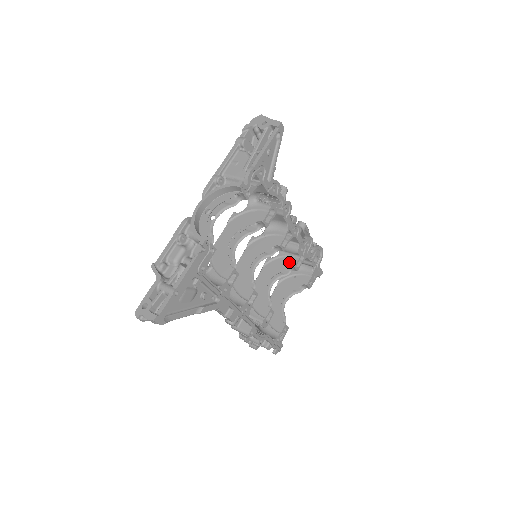
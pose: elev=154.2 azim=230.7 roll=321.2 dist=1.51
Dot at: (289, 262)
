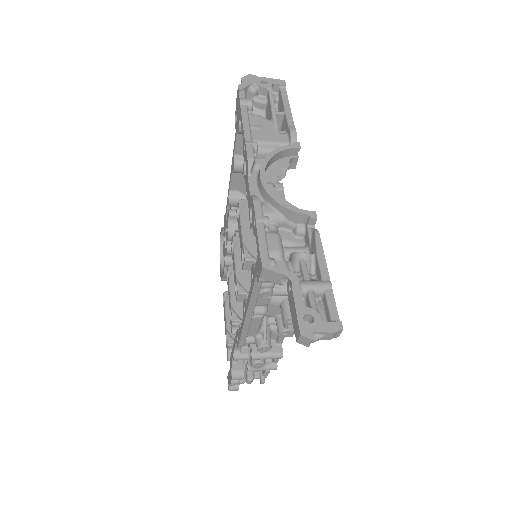
Dot at: occluded
